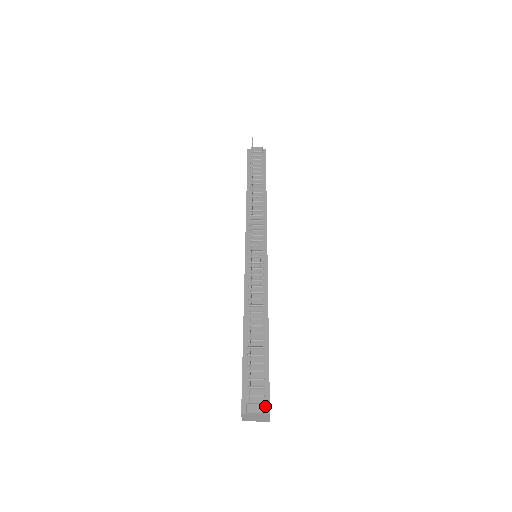
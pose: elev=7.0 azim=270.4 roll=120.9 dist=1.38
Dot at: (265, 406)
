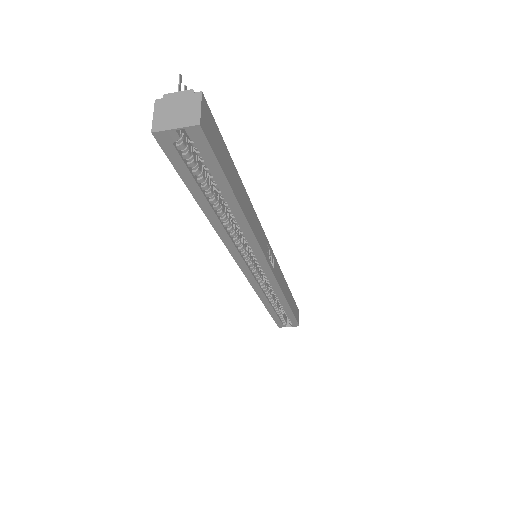
Dot at: occluded
